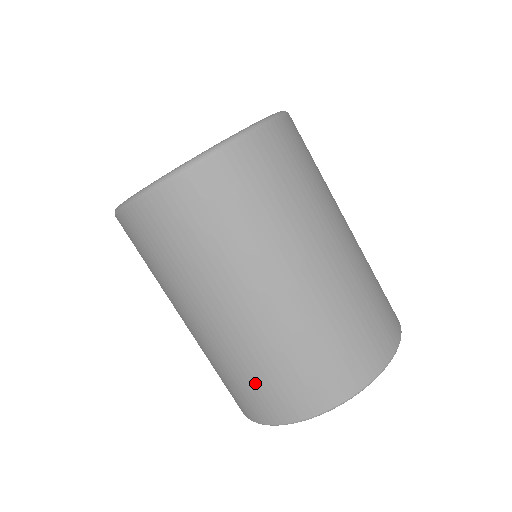
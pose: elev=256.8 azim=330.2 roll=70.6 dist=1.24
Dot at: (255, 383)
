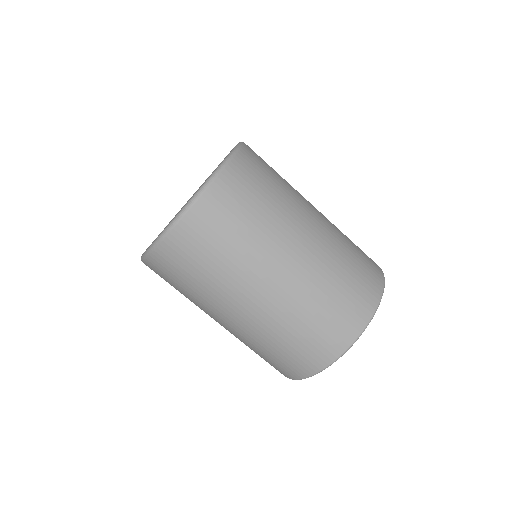
Dot at: occluded
